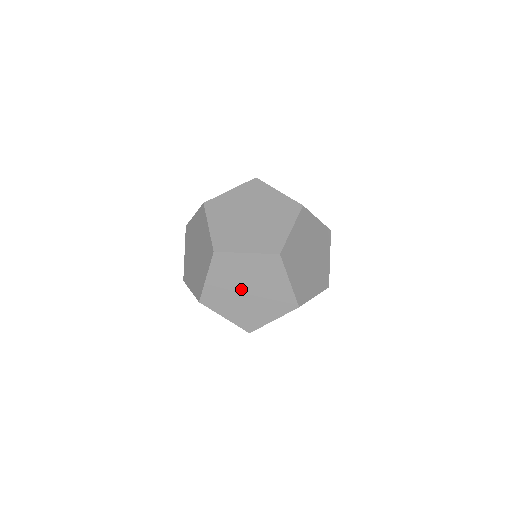
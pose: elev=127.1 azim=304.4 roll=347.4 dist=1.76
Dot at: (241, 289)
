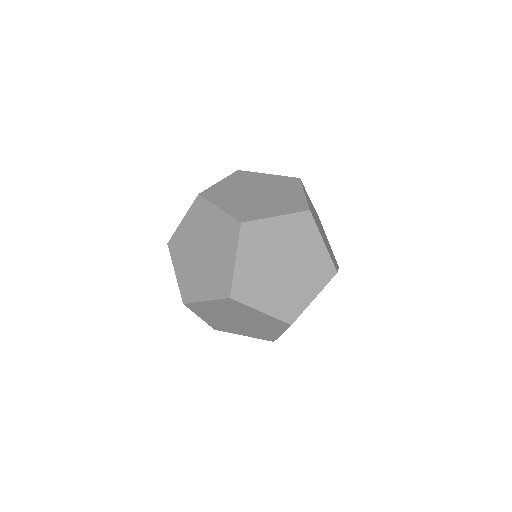
Dot at: (199, 247)
